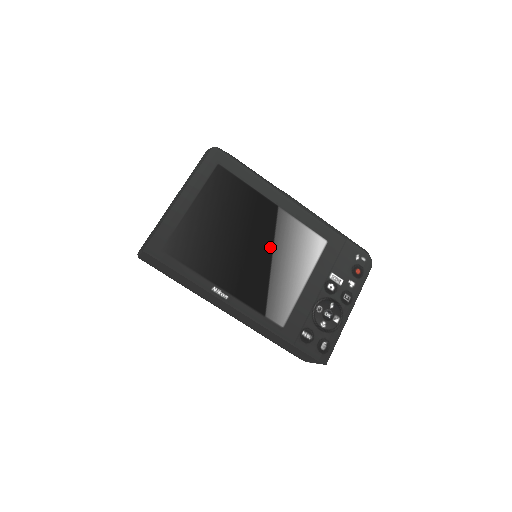
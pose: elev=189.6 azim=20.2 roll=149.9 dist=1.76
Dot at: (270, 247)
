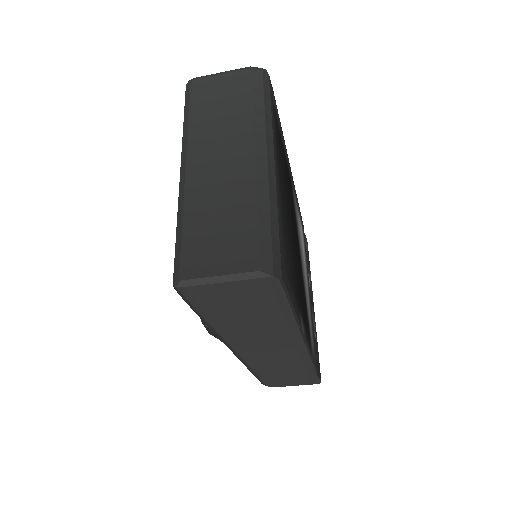
Dot at: occluded
